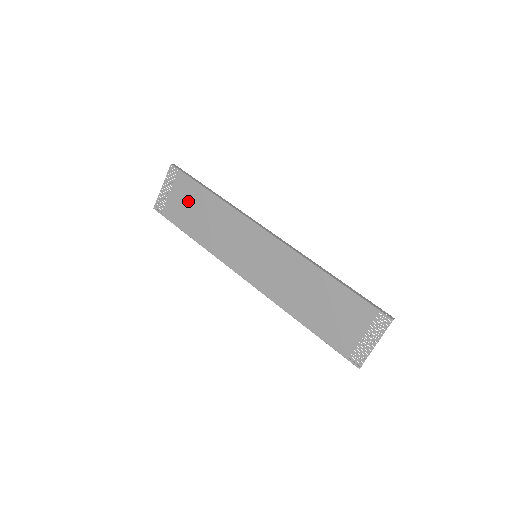
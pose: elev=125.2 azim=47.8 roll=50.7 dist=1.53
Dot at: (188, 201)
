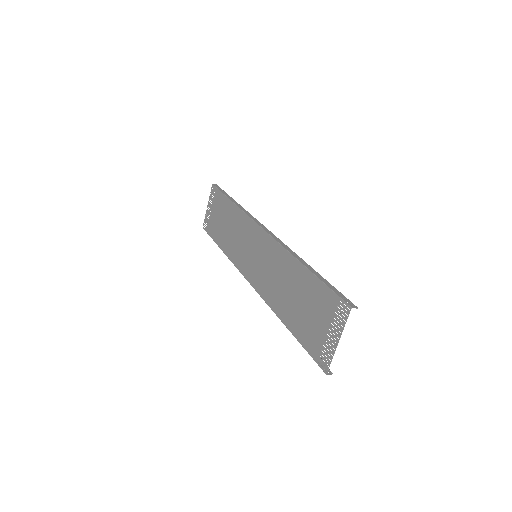
Dot at: (220, 214)
